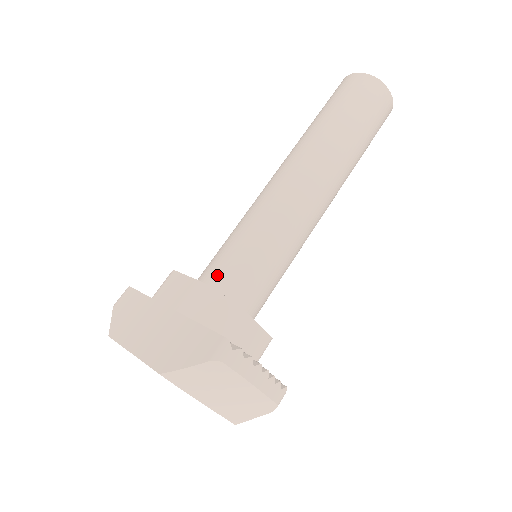
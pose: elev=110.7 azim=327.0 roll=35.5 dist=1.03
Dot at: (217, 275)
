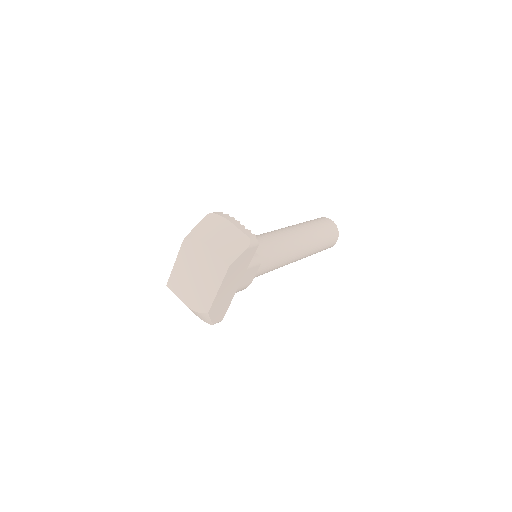
Dot at: occluded
